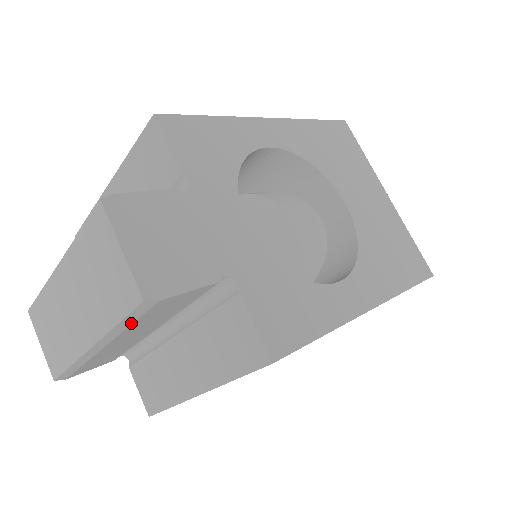
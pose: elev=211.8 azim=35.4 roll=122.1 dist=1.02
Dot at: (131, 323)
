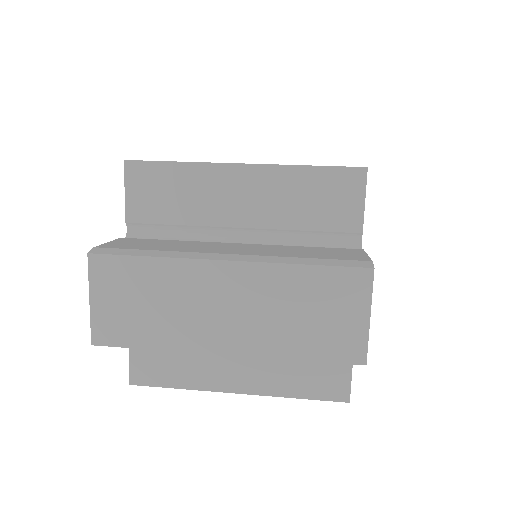
Dot at: occluded
